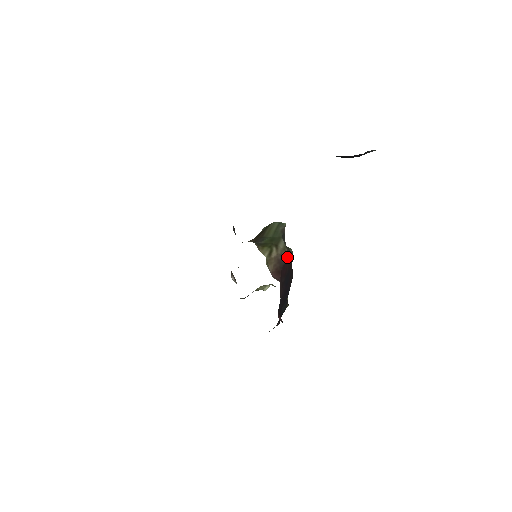
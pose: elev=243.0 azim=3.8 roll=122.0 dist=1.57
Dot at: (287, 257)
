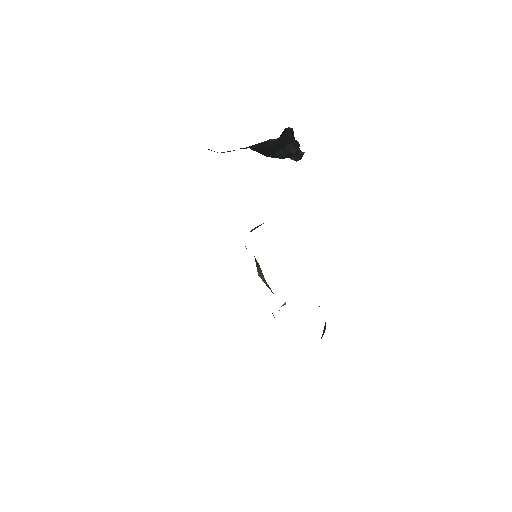
Dot at: occluded
